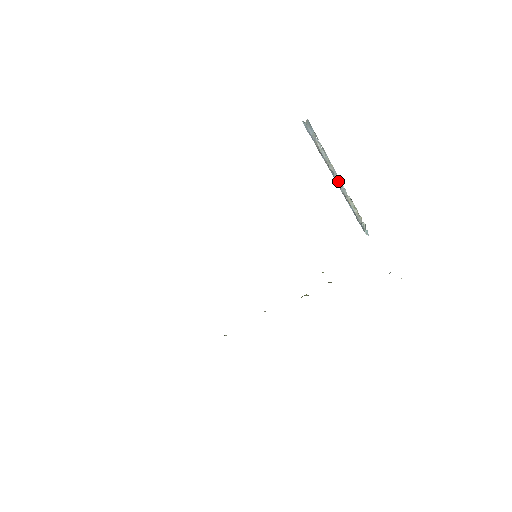
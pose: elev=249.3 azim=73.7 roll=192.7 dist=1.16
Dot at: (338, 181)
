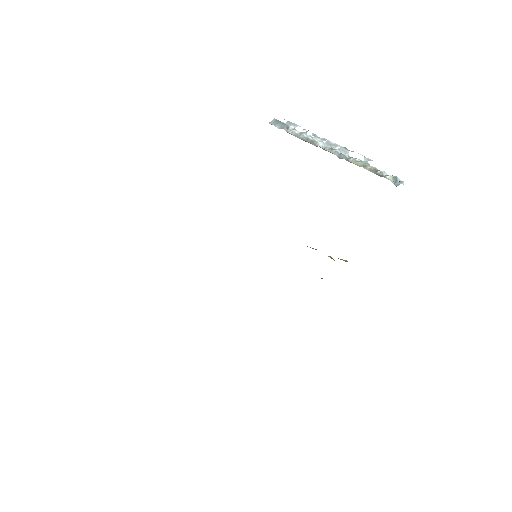
Dot at: (329, 151)
